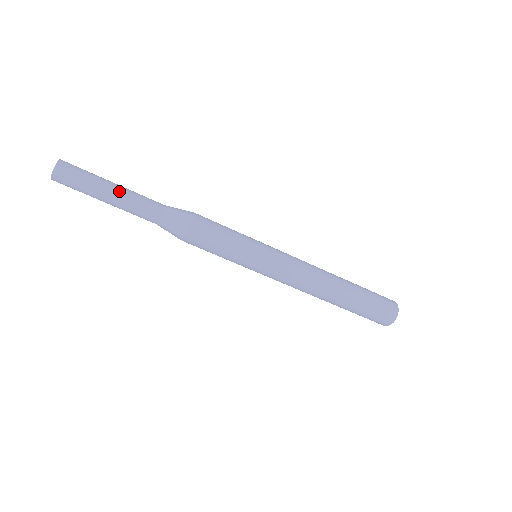
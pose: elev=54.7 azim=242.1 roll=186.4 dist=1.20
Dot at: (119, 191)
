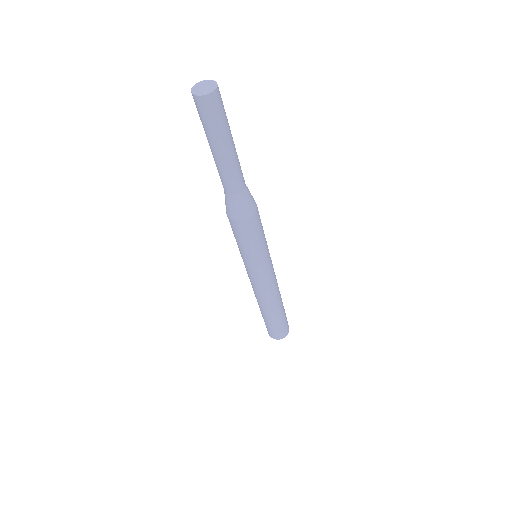
Dot at: (223, 157)
